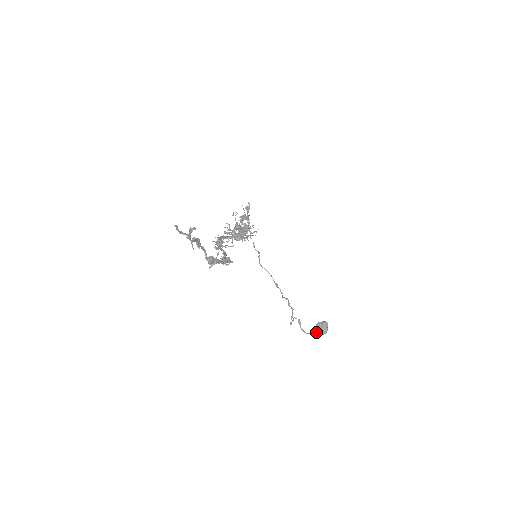
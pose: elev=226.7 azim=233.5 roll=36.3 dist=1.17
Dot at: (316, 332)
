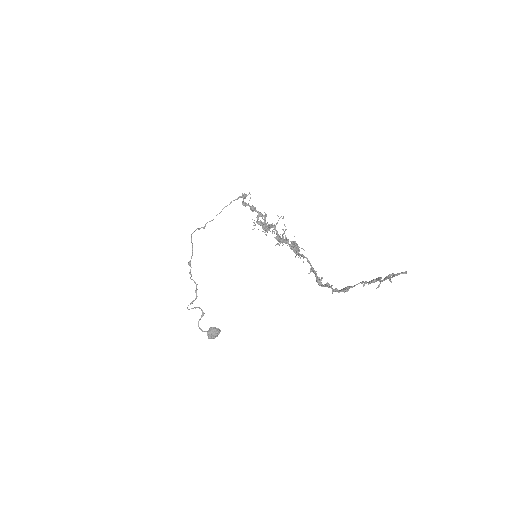
Dot at: (209, 333)
